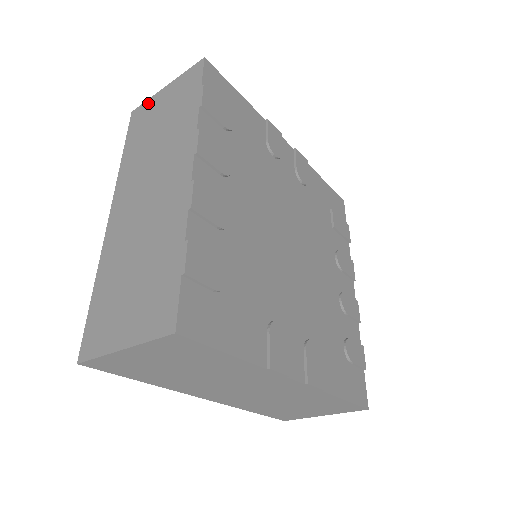
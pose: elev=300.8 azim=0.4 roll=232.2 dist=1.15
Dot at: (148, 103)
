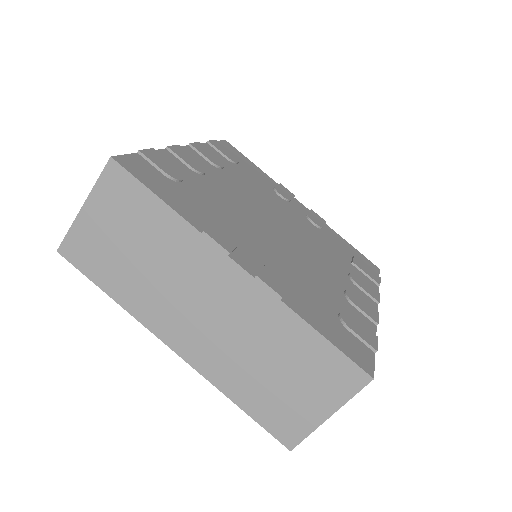
Dot at: occluded
